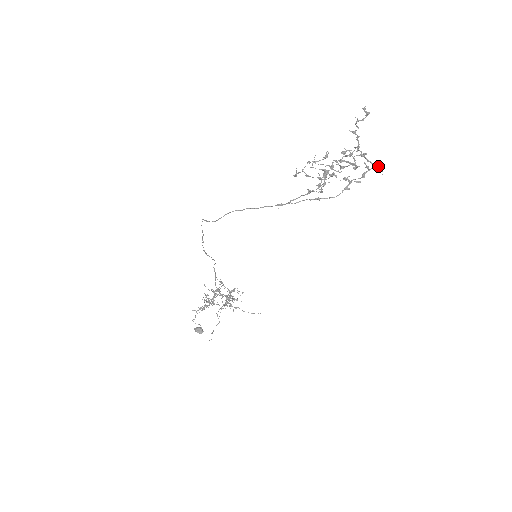
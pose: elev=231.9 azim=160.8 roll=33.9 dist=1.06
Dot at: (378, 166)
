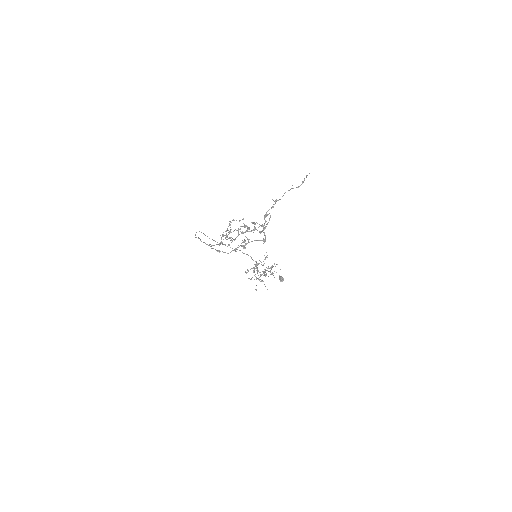
Dot at: (263, 239)
